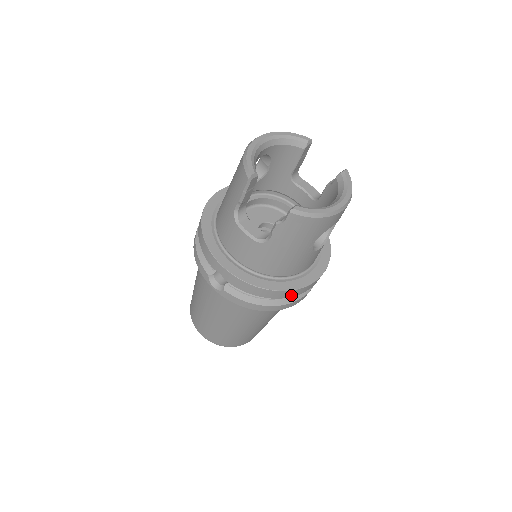
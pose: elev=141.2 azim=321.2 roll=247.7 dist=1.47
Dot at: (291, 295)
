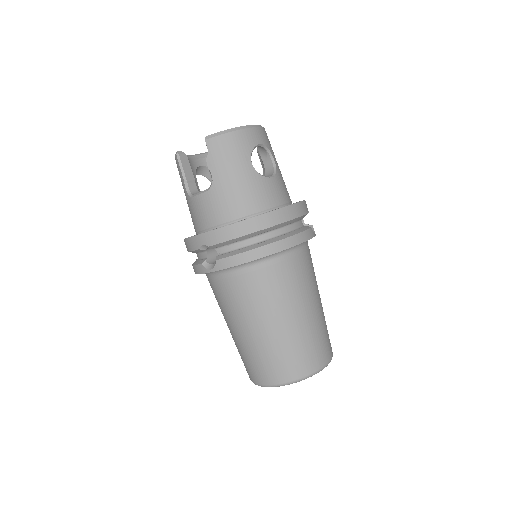
Dot at: (271, 223)
